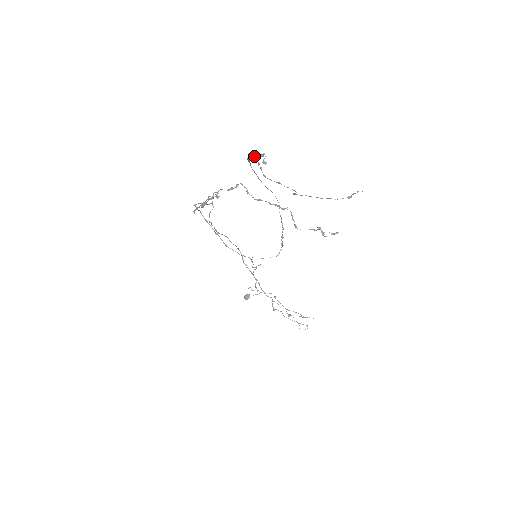
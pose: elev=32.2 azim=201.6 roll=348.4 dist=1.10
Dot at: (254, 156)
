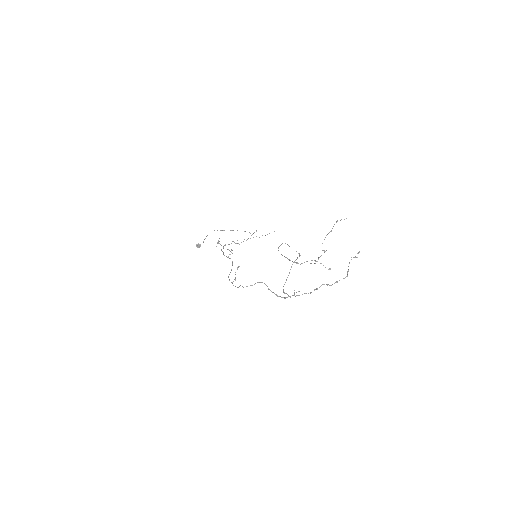
Dot at: (304, 262)
